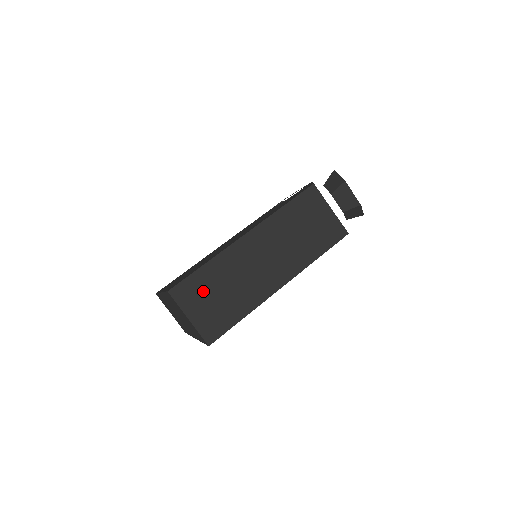
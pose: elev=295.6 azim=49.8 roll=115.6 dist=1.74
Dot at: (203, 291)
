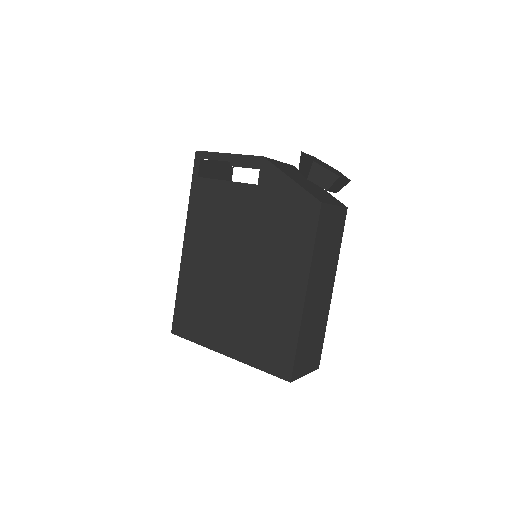
Dot at: (304, 354)
